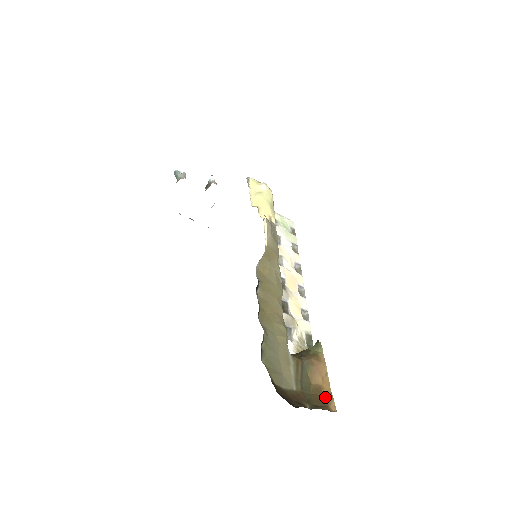
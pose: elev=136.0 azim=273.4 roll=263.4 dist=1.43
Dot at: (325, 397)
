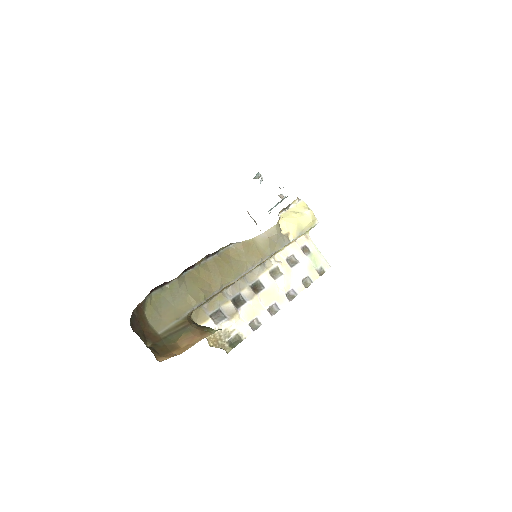
Dot at: (170, 353)
